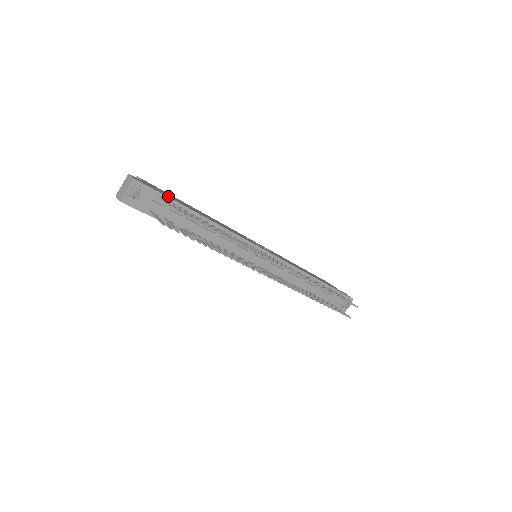
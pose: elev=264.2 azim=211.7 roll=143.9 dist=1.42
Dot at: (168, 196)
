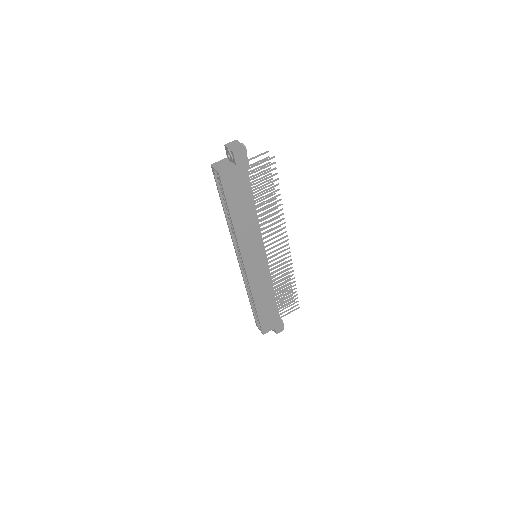
Dot at: occluded
